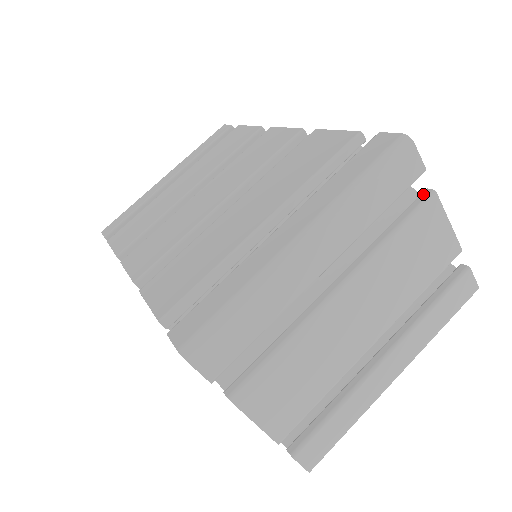
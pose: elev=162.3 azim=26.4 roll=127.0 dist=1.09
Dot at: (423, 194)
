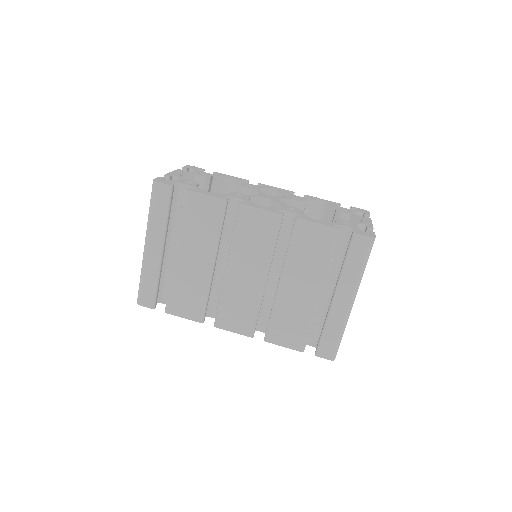
Dot at: occluded
